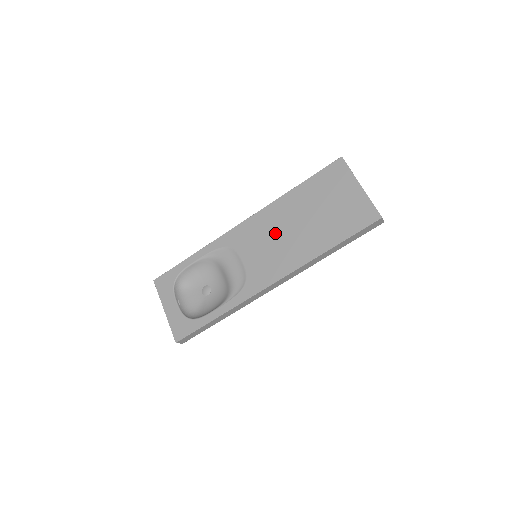
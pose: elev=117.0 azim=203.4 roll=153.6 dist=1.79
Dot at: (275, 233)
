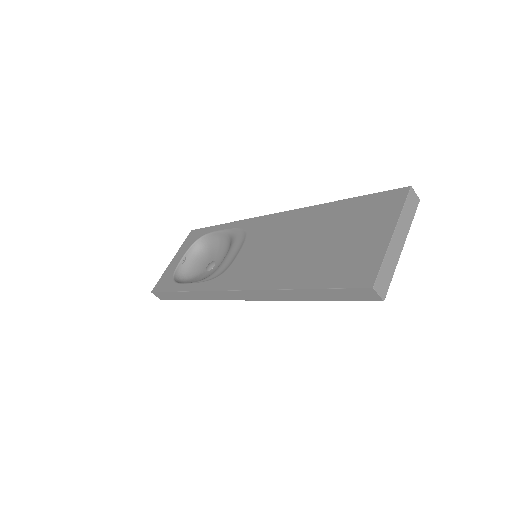
Dot at: (281, 240)
